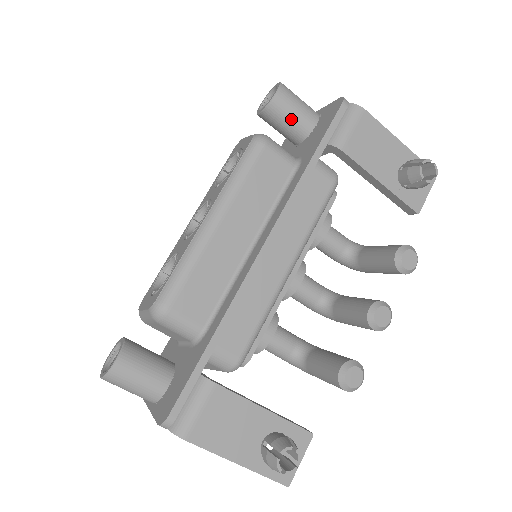
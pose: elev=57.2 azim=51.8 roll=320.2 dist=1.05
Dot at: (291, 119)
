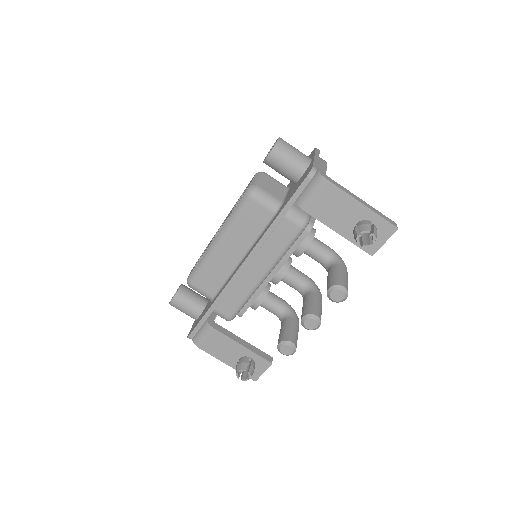
Dot at: (282, 171)
